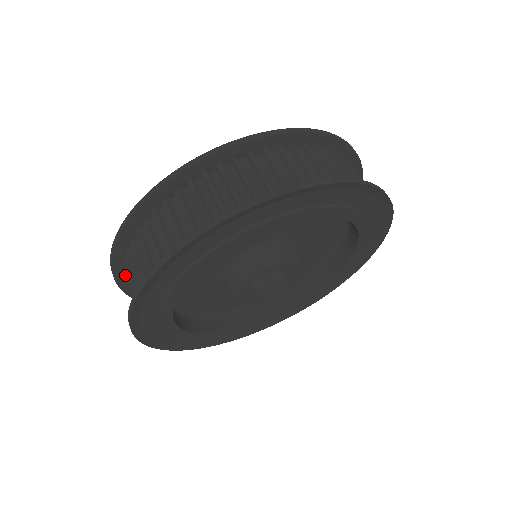
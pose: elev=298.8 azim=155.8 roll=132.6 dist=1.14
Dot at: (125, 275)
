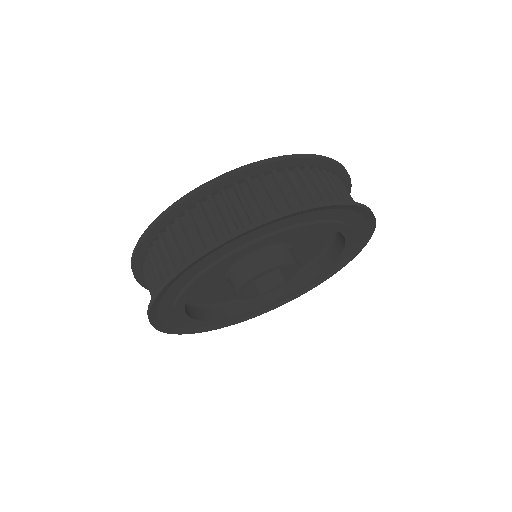
Dot at: (200, 204)
